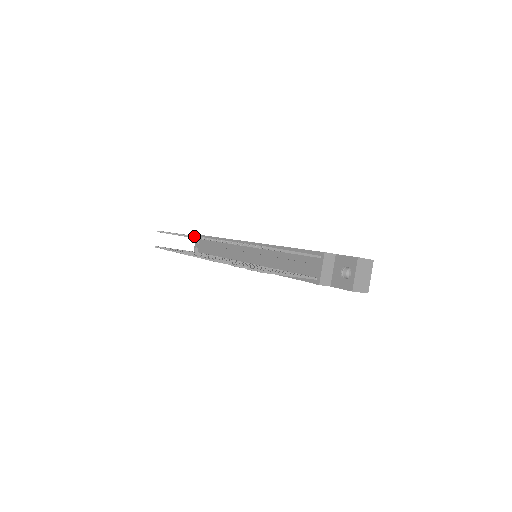
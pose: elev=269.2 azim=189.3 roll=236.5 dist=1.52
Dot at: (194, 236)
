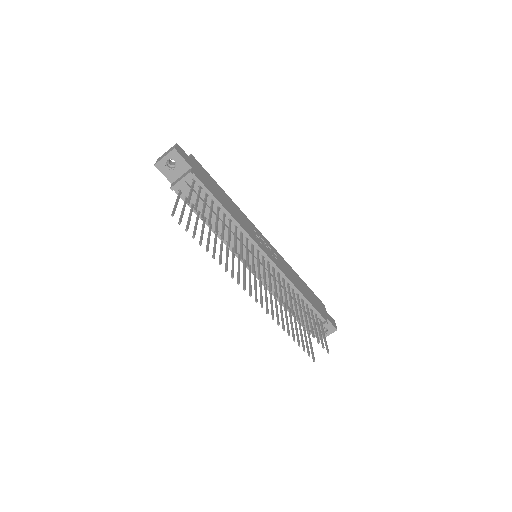
Dot at: occluded
